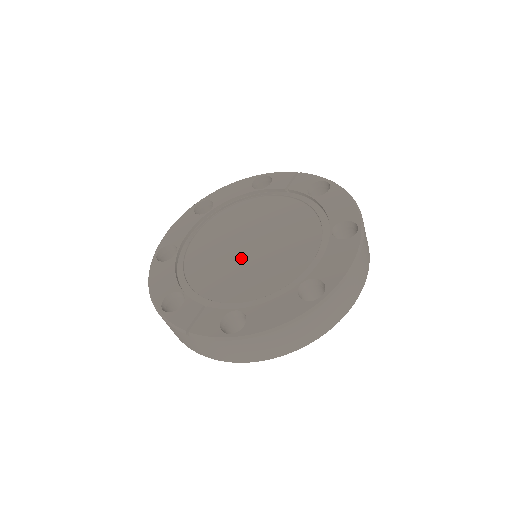
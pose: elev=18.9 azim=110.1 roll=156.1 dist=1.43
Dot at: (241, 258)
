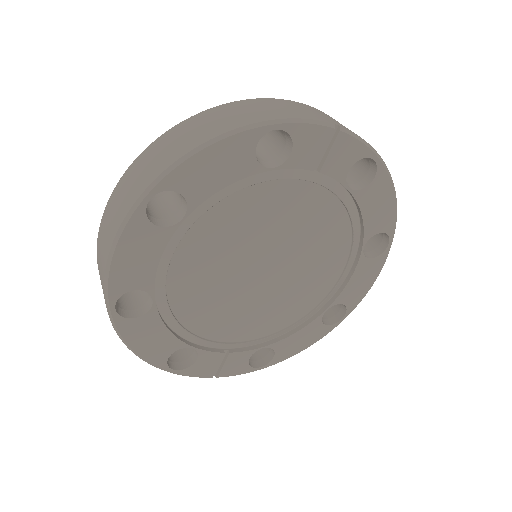
Dot at: (256, 290)
